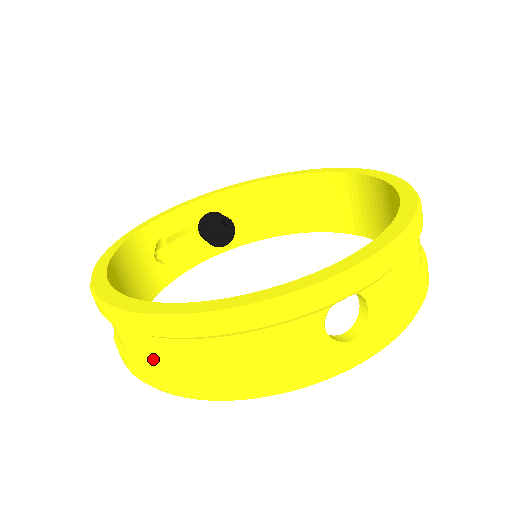
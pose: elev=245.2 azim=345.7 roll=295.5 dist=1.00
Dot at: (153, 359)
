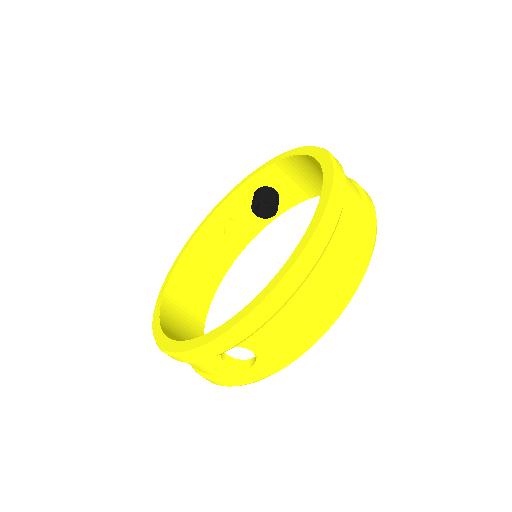
Dot at: occluded
